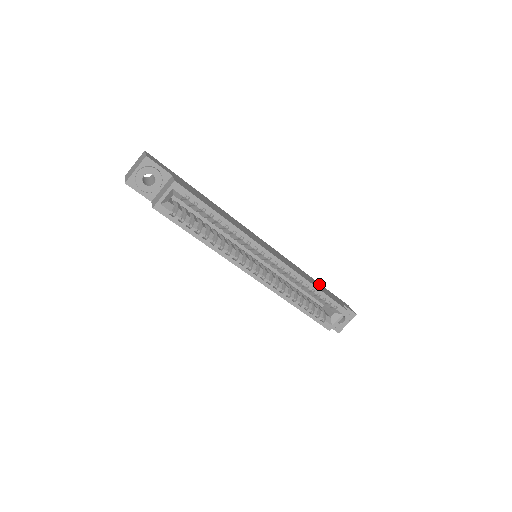
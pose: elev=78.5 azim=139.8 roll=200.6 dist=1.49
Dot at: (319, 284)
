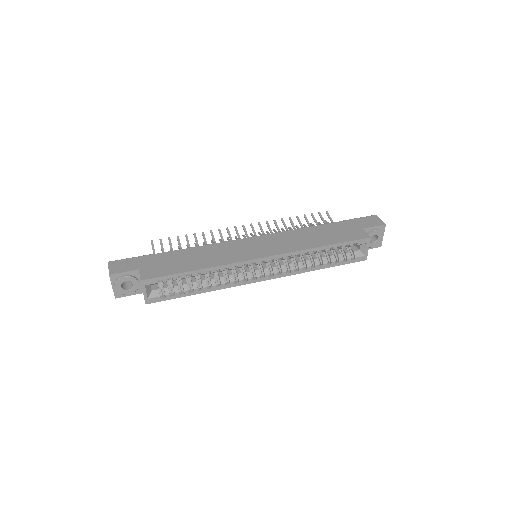
Dot at: (331, 227)
